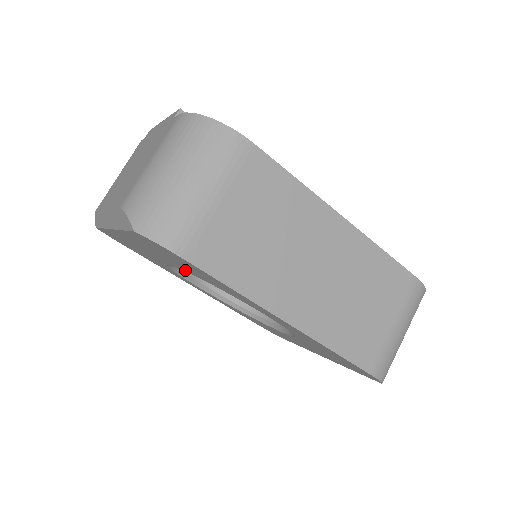
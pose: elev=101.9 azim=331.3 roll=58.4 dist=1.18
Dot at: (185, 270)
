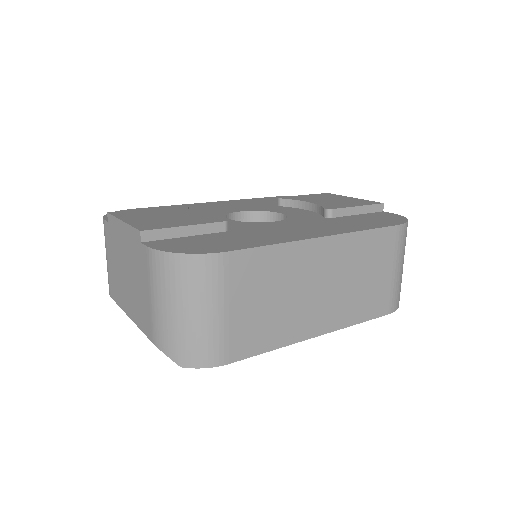
Dot at: occluded
